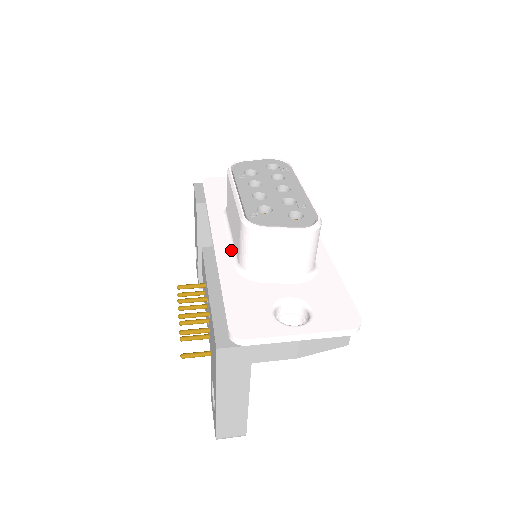
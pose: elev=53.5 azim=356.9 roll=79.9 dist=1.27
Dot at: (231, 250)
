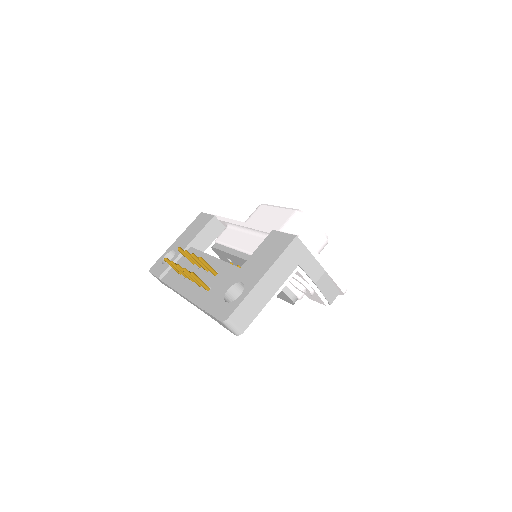
Dot at: occluded
